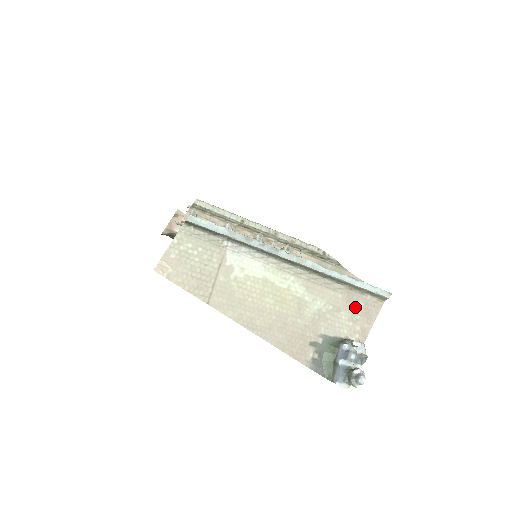
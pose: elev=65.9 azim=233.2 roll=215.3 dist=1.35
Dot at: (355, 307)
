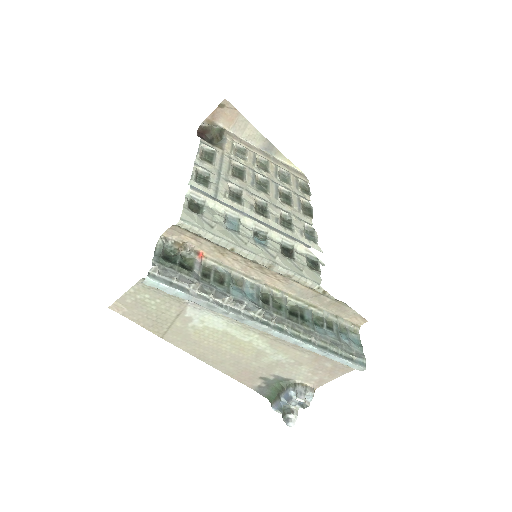
Dot at: (320, 366)
